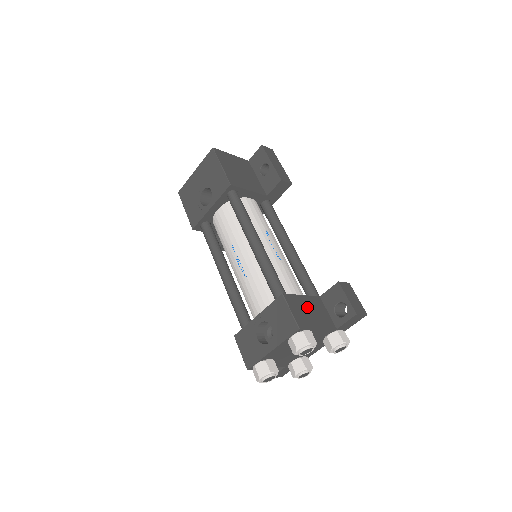
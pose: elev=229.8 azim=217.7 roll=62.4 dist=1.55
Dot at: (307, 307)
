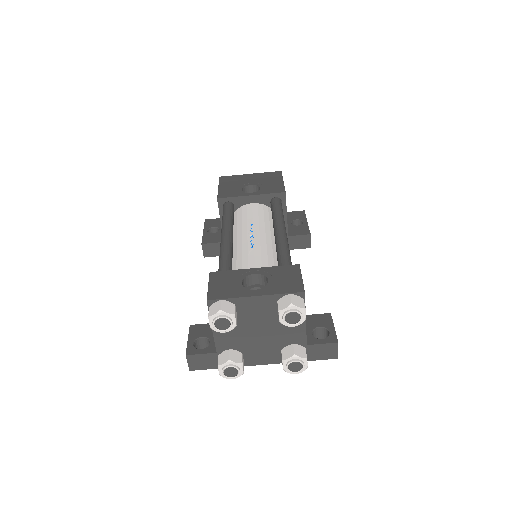
Dot at: occluded
